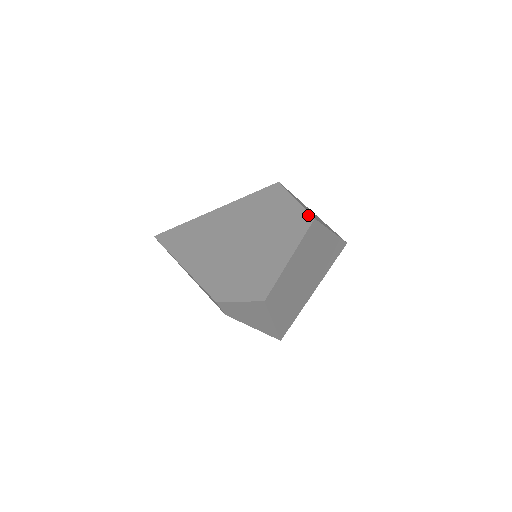
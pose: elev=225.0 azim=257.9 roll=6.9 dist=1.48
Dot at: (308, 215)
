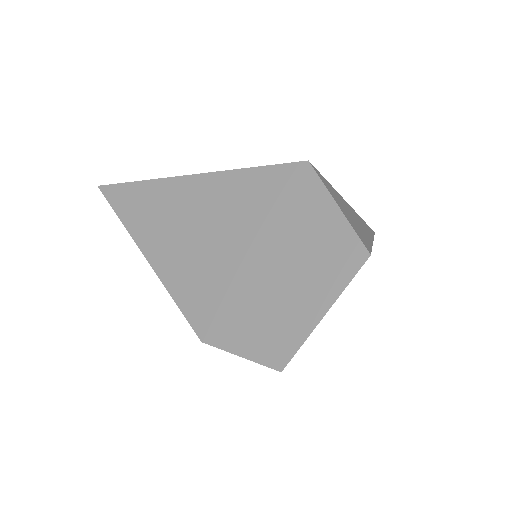
Dot at: (359, 245)
